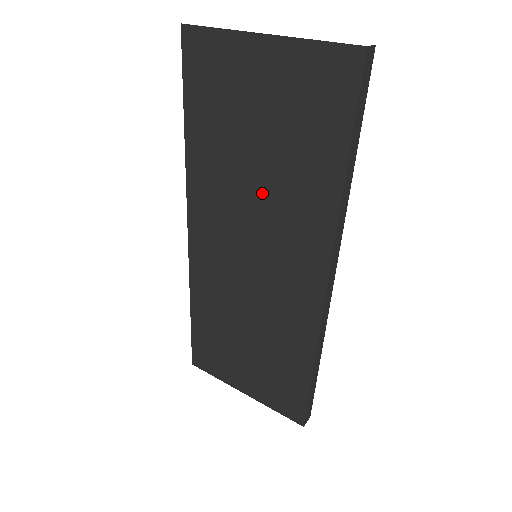
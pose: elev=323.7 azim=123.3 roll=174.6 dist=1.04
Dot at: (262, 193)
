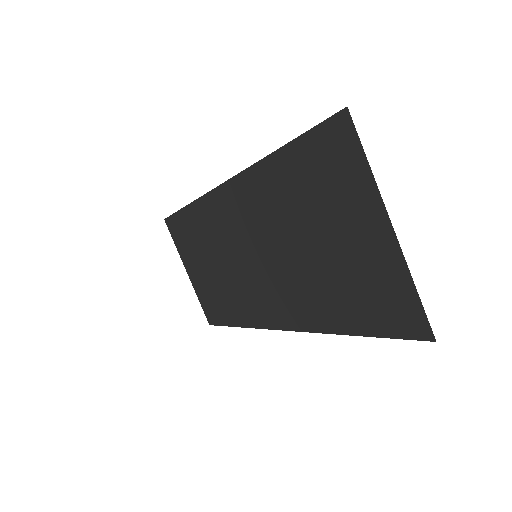
Dot at: (290, 258)
